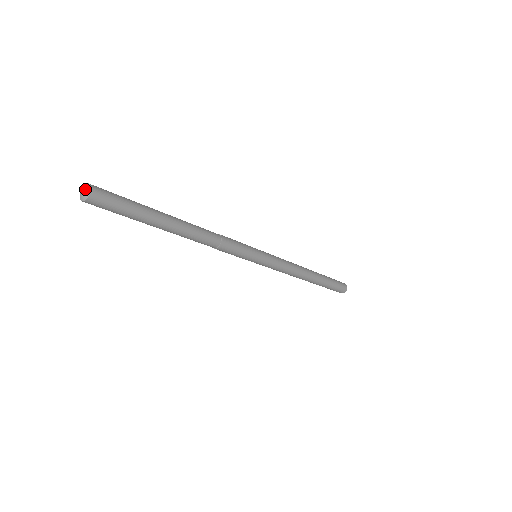
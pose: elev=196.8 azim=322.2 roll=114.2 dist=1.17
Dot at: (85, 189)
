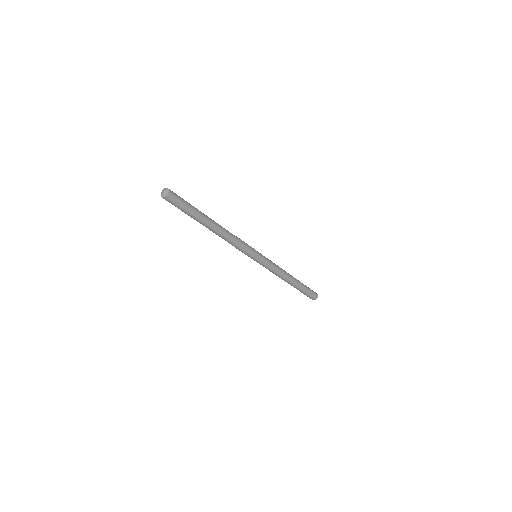
Dot at: (165, 190)
